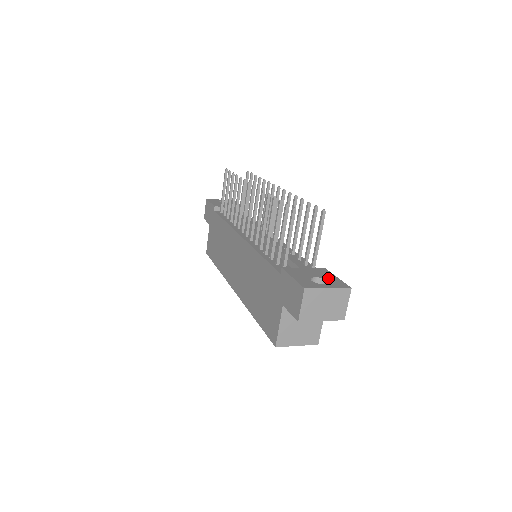
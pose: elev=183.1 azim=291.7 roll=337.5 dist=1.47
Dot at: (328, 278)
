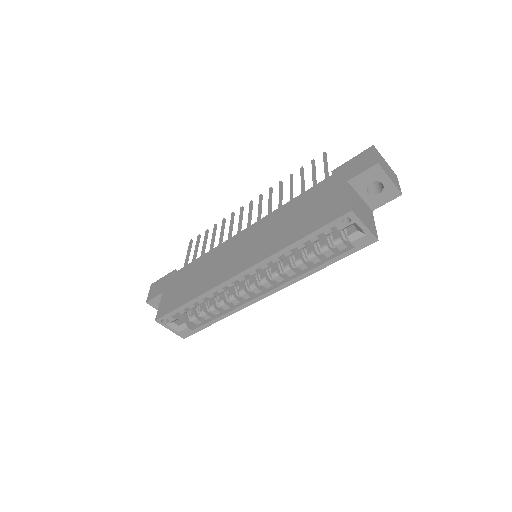
Dot at: occluded
